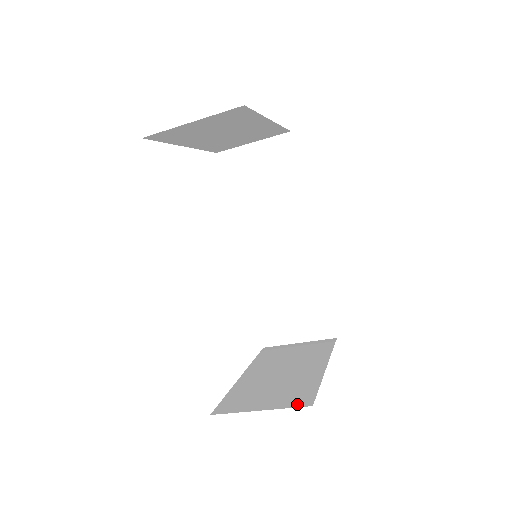
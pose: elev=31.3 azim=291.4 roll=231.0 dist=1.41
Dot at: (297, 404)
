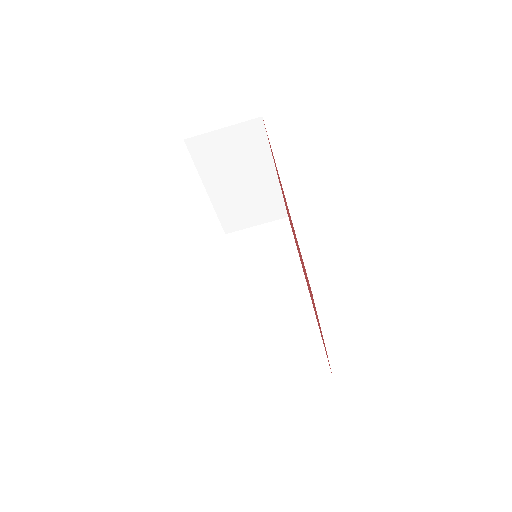
Dot at: occluded
